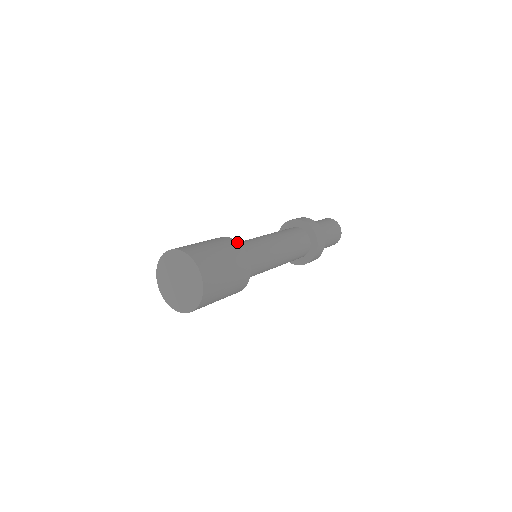
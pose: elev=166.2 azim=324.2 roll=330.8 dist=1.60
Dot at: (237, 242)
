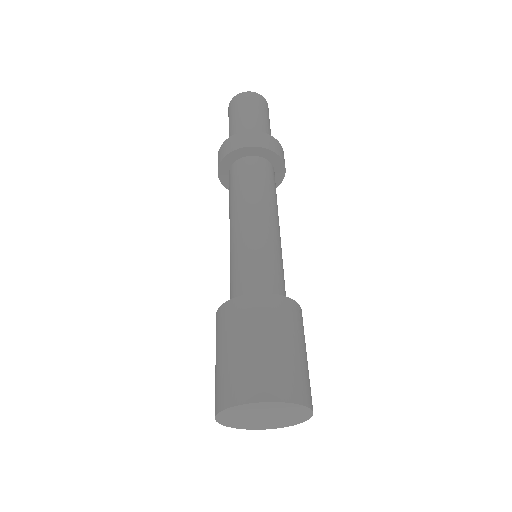
Dot at: (301, 309)
